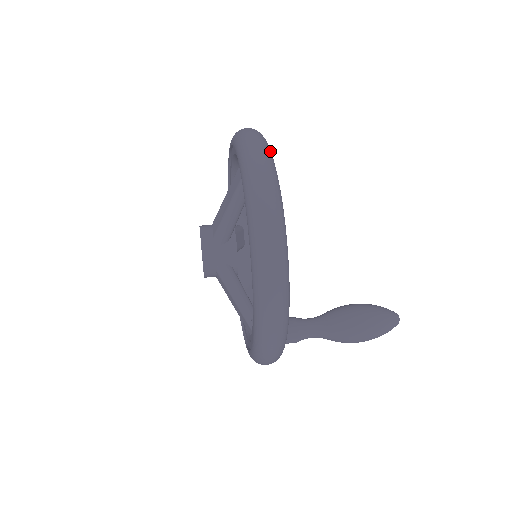
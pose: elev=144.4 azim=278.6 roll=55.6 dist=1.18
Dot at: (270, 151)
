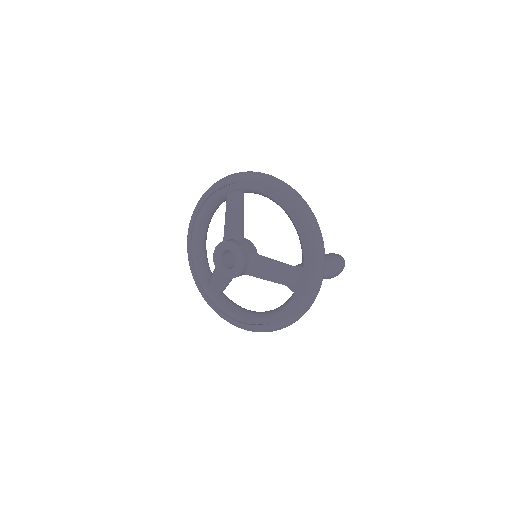
Dot at: occluded
